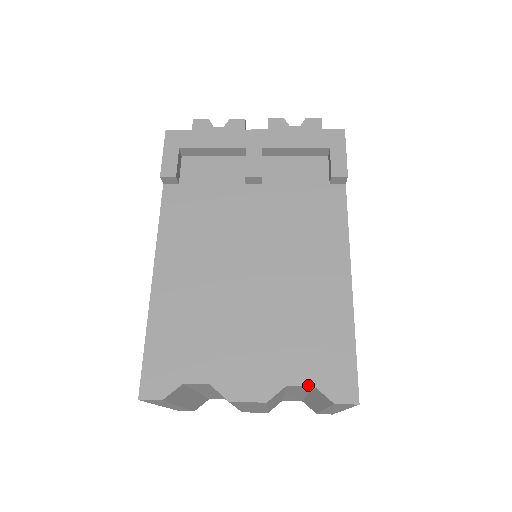
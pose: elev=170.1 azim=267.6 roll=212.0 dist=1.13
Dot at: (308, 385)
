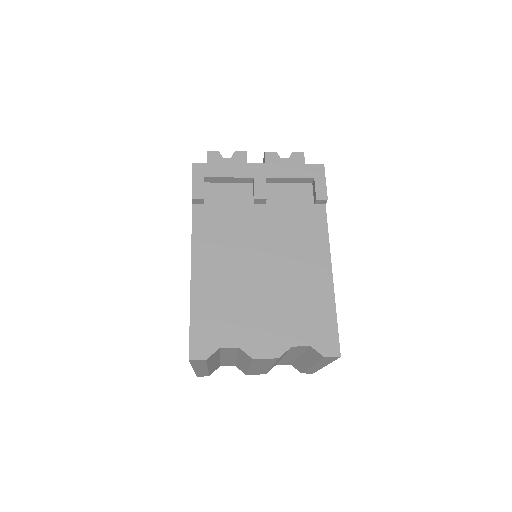
Dot at: (306, 345)
